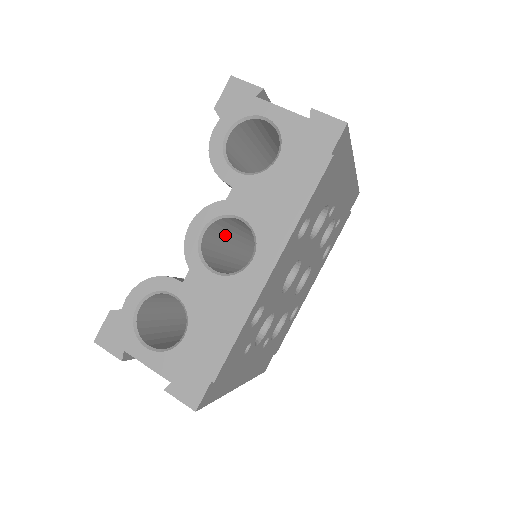
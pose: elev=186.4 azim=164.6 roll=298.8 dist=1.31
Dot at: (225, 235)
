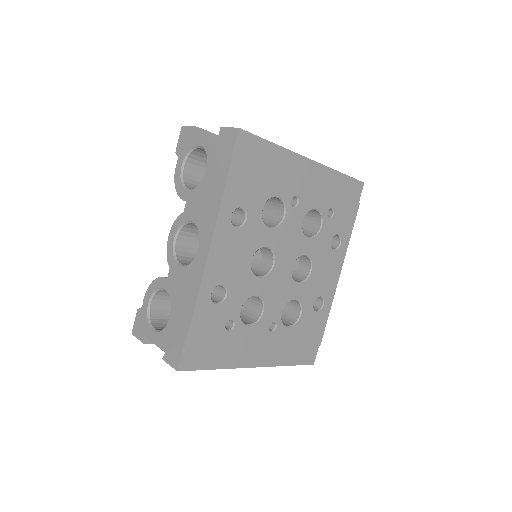
Dot at: occluded
